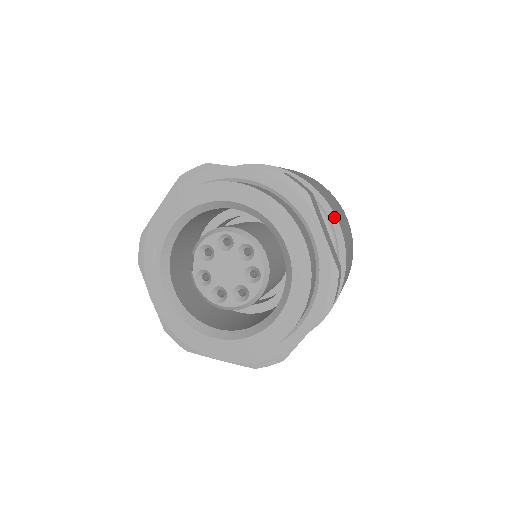
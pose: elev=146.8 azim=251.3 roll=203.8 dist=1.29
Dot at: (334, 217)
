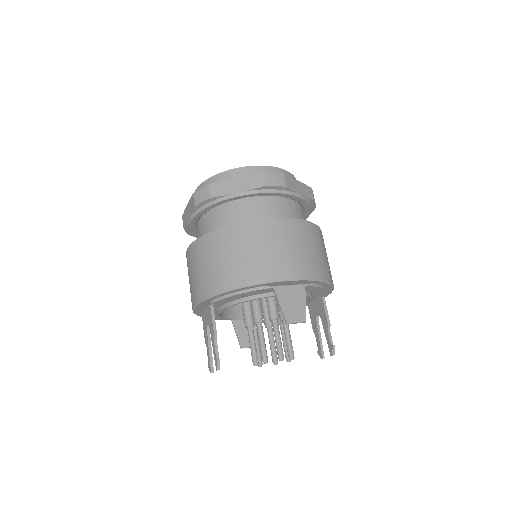
Dot at: (314, 224)
